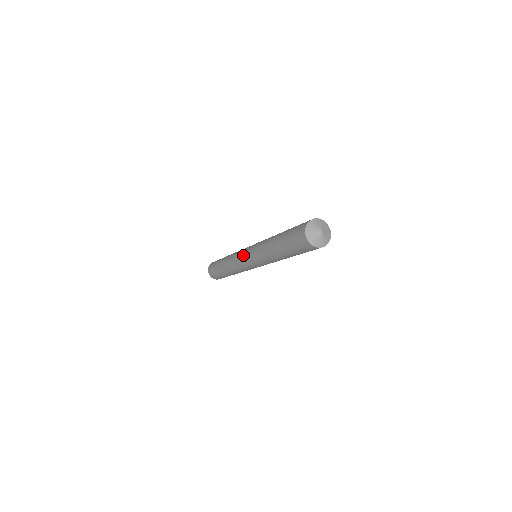
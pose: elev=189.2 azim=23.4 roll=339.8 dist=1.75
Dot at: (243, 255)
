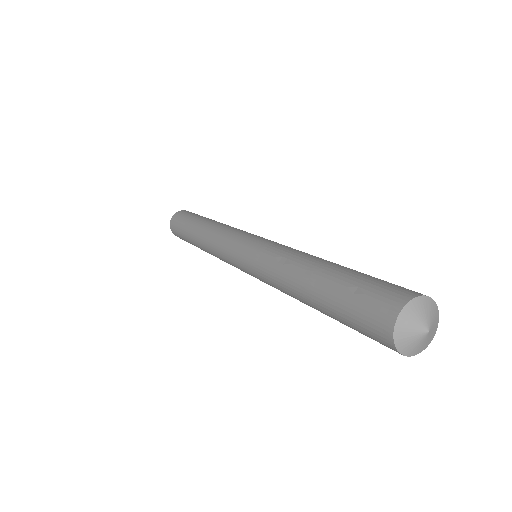
Dot at: (234, 254)
